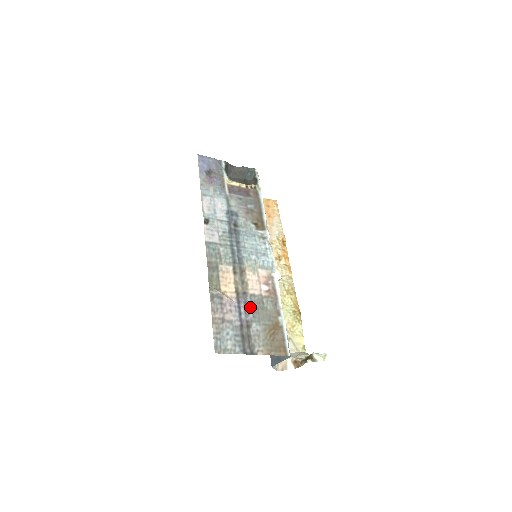
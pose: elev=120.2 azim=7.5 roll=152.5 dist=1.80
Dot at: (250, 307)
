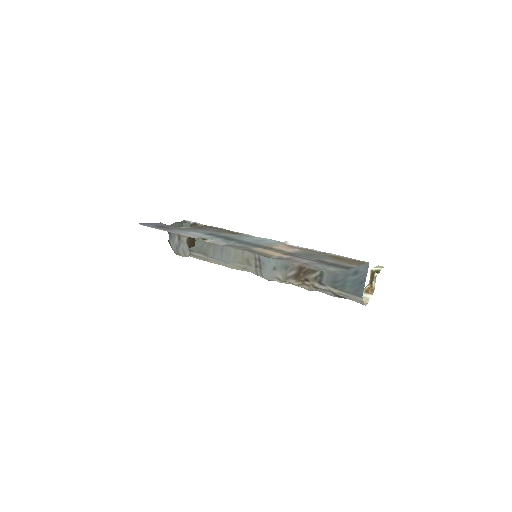
Dot at: (306, 256)
